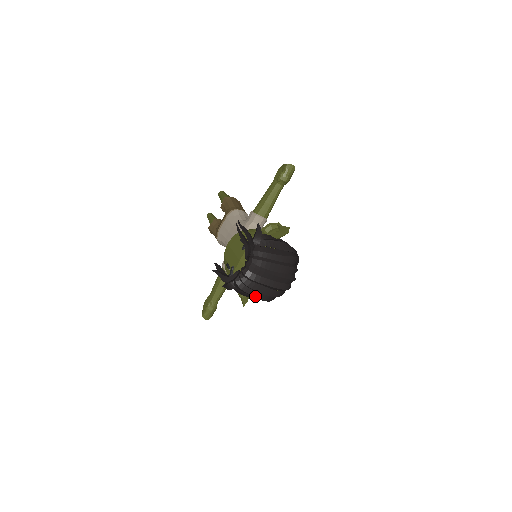
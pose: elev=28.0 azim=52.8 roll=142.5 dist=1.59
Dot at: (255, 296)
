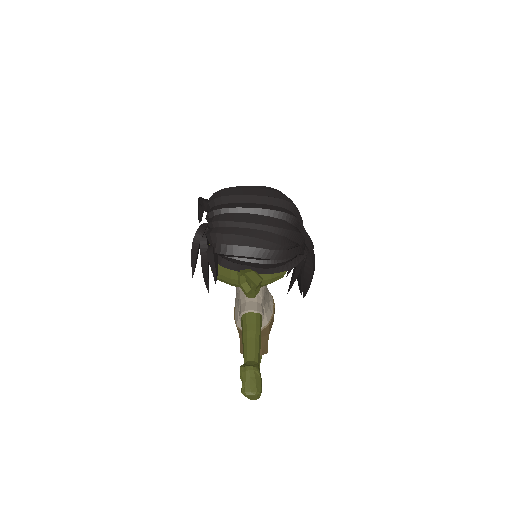
Dot at: (243, 235)
